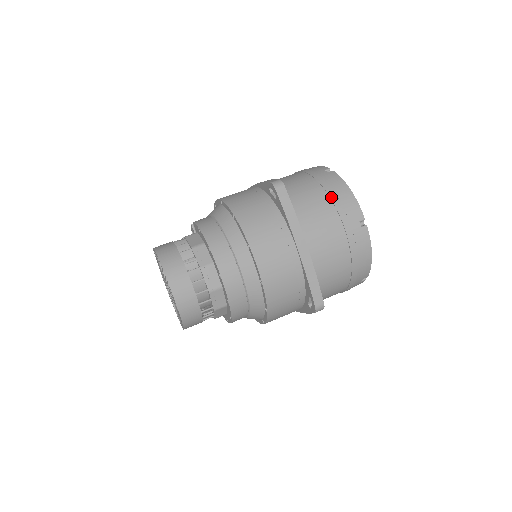
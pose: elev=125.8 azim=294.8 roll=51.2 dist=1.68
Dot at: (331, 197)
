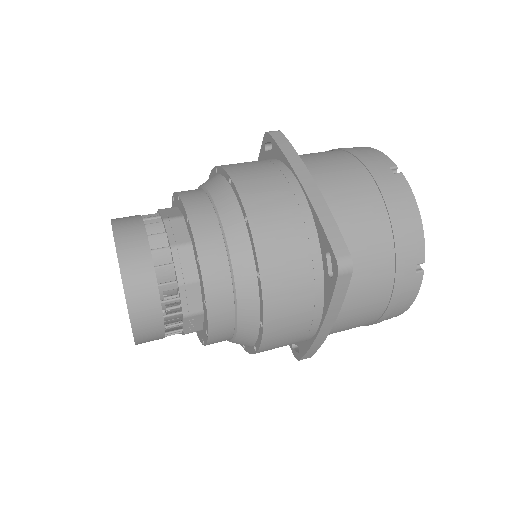
Dot at: (346, 150)
